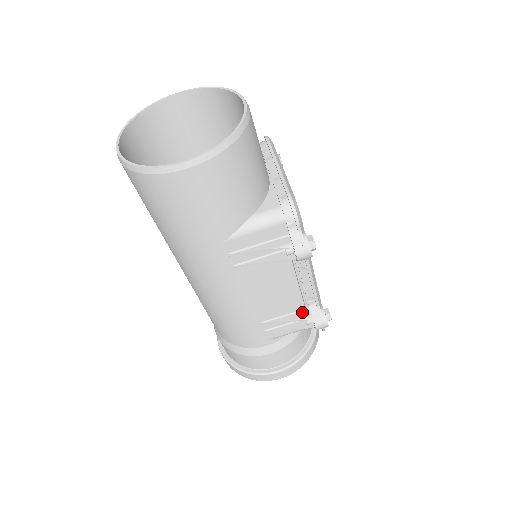
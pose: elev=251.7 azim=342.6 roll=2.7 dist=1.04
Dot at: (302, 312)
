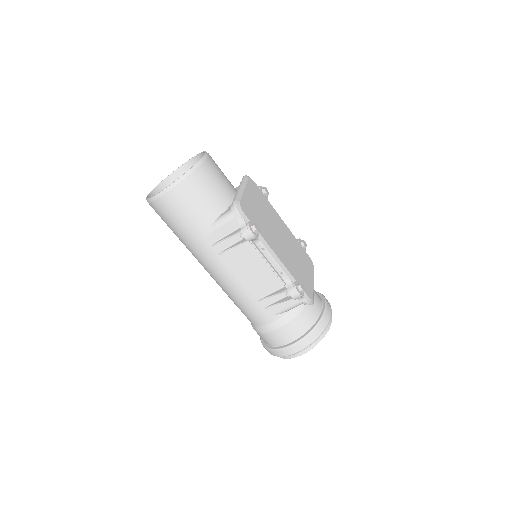
Dot at: (283, 288)
